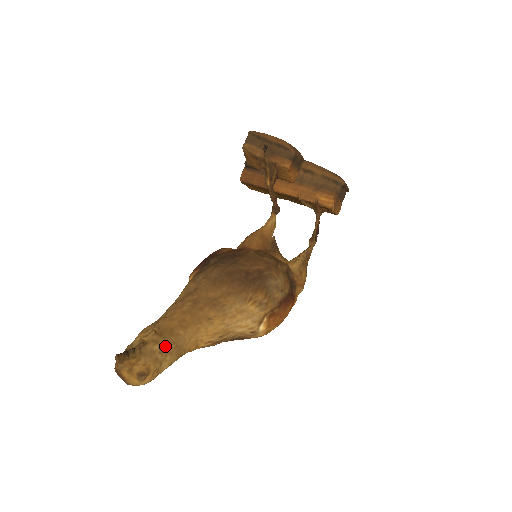
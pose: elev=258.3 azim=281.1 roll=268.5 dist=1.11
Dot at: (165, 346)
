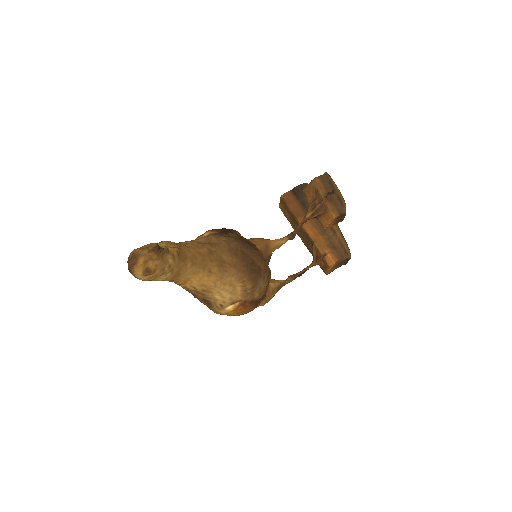
Dot at: (175, 265)
